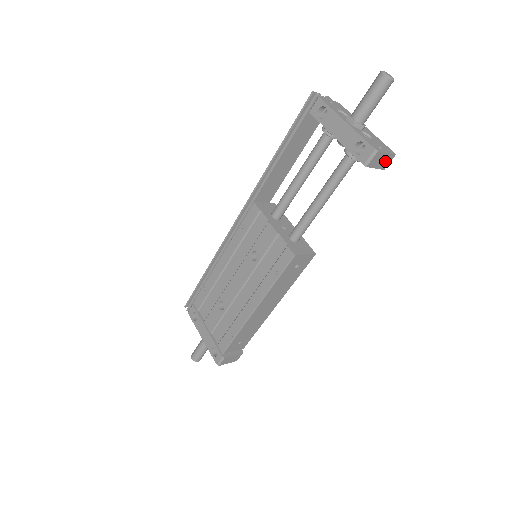
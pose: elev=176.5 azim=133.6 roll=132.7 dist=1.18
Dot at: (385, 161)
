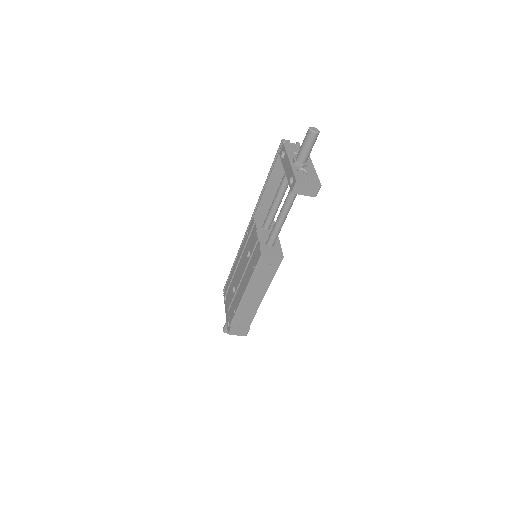
Dot at: (312, 191)
